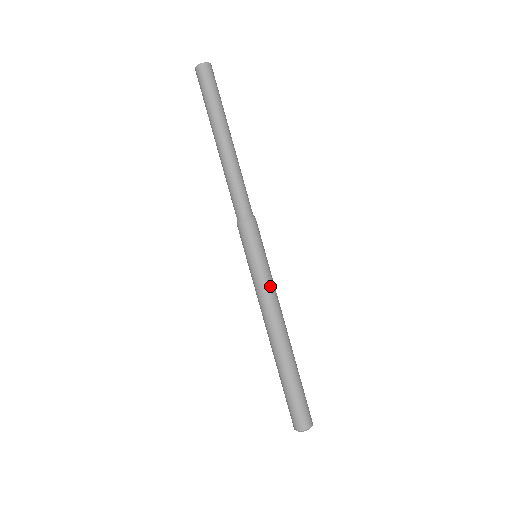
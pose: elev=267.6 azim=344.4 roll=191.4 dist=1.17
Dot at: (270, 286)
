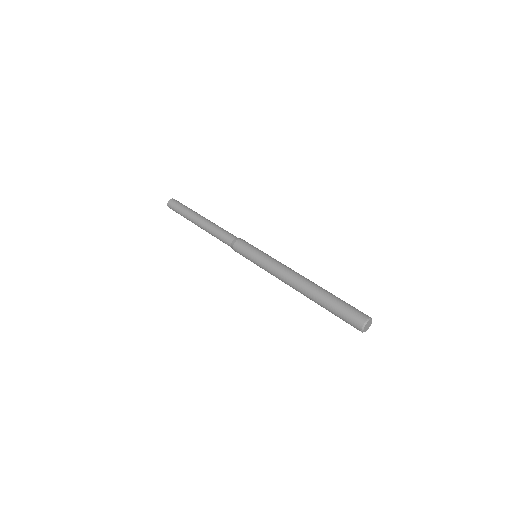
Dot at: (272, 261)
